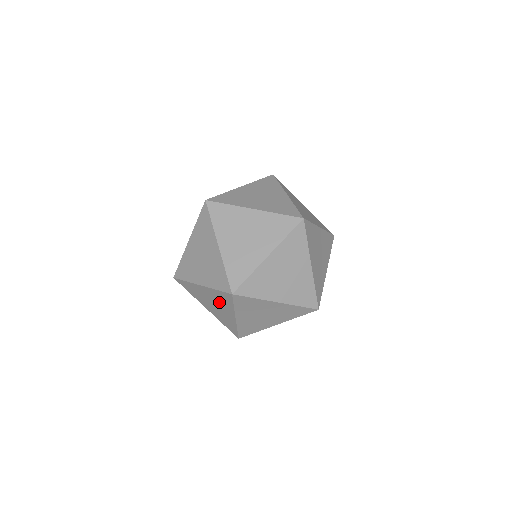
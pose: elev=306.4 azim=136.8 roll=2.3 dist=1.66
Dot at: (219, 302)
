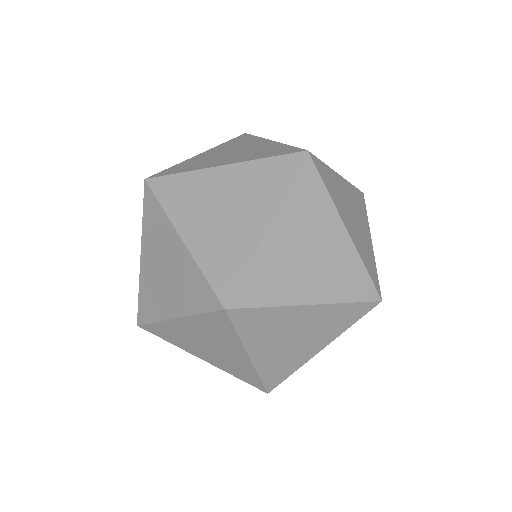
Dot at: (248, 193)
